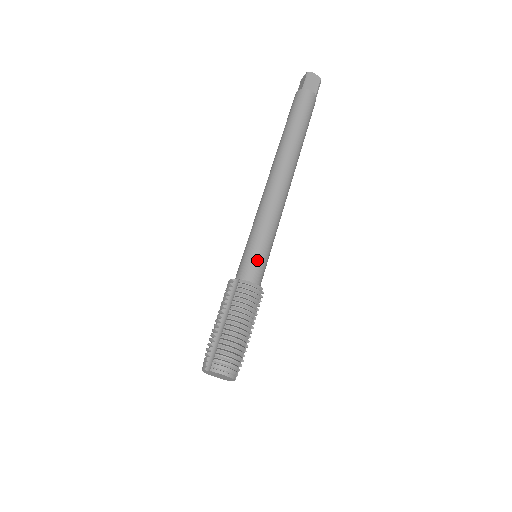
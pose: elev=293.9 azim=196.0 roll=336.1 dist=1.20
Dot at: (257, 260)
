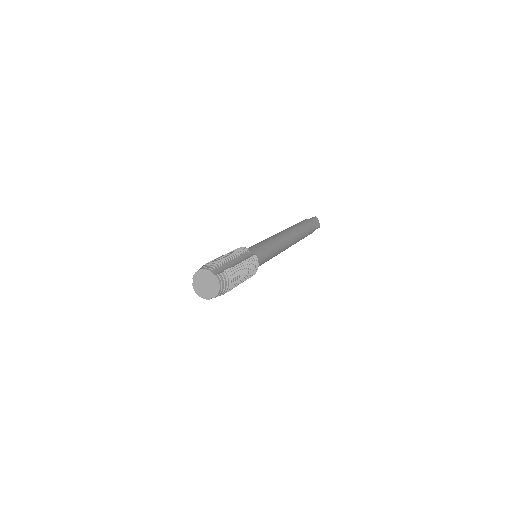
Dot at: occluded
